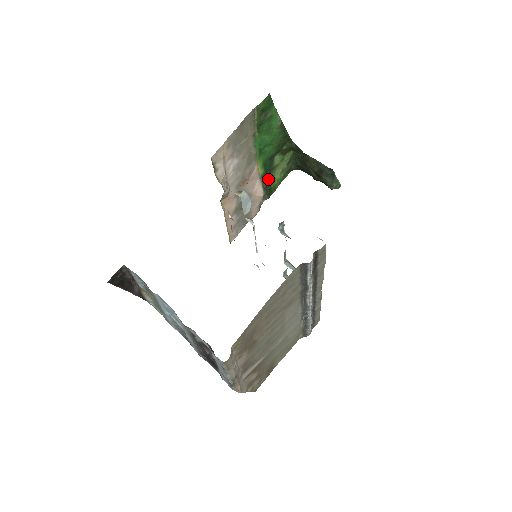
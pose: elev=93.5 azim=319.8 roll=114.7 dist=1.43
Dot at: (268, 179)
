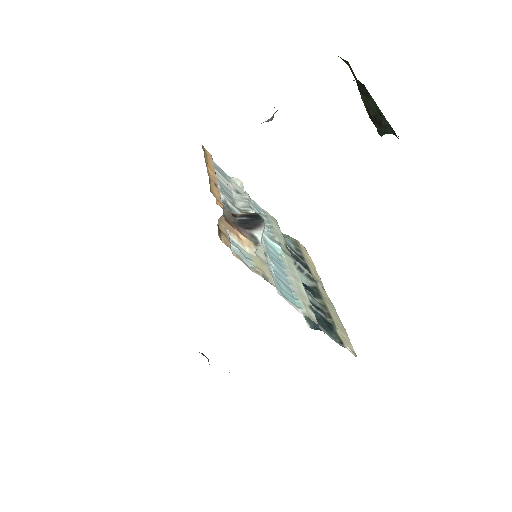
Dot at: occluded
